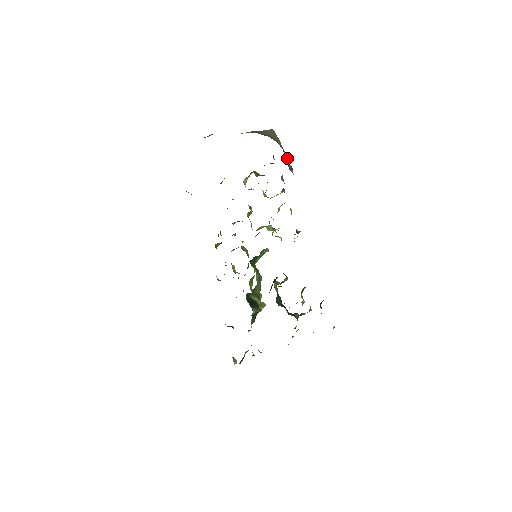
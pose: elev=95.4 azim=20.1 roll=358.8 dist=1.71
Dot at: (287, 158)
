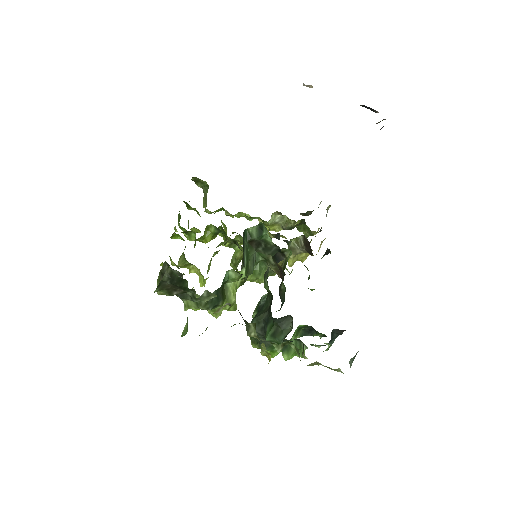
Dot at: occluded
